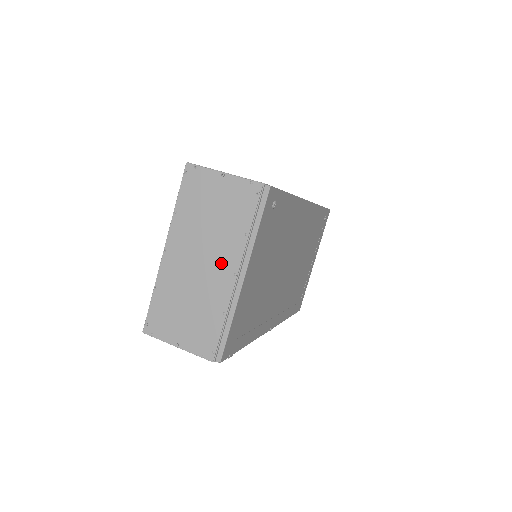
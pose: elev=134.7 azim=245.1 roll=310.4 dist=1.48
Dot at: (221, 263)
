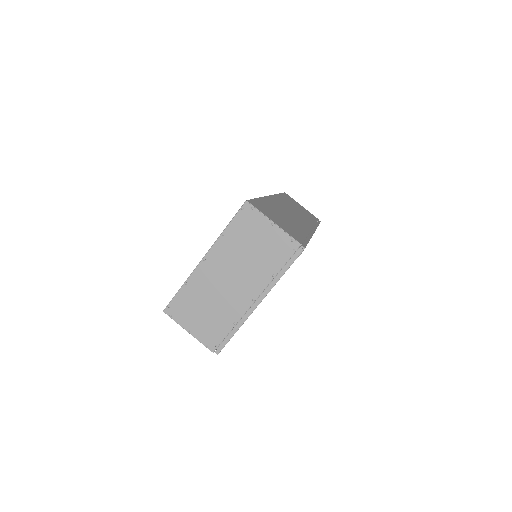
Dot at: (246, 287)
